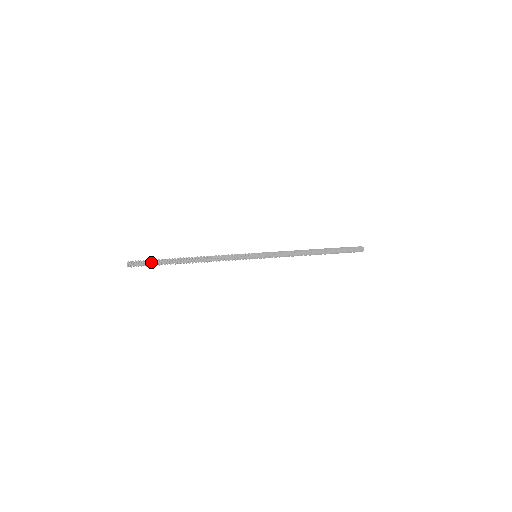
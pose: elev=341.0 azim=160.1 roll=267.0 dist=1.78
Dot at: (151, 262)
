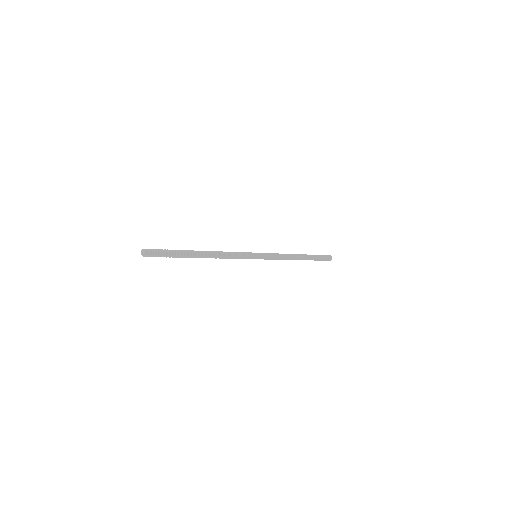
Dot at: (167, 252)
